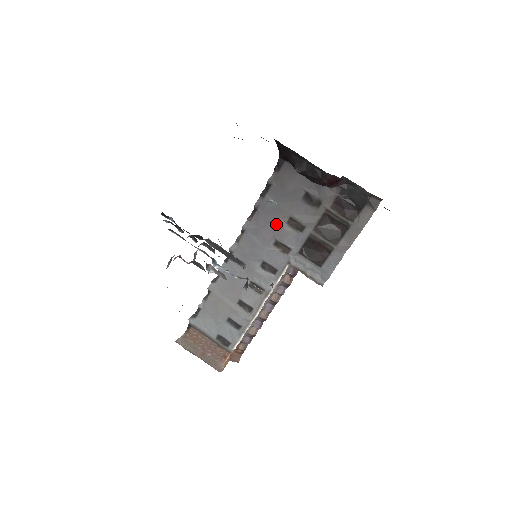
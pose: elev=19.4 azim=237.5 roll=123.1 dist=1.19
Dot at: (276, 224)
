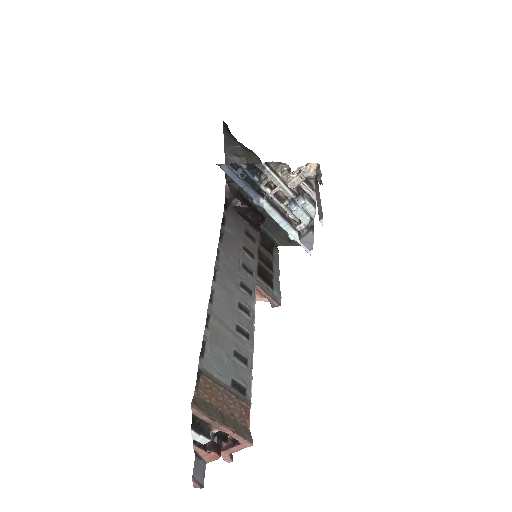
Dot at: (238, 249)
